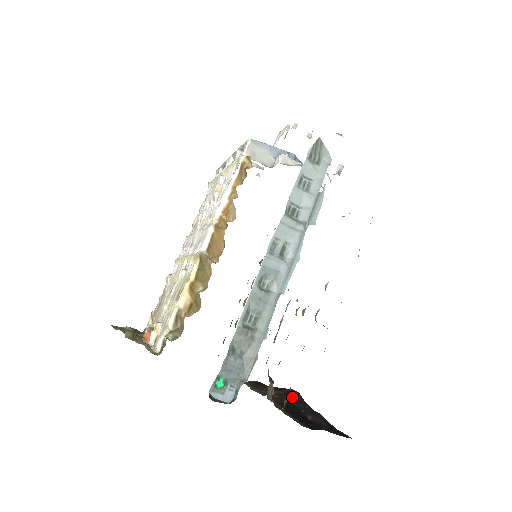
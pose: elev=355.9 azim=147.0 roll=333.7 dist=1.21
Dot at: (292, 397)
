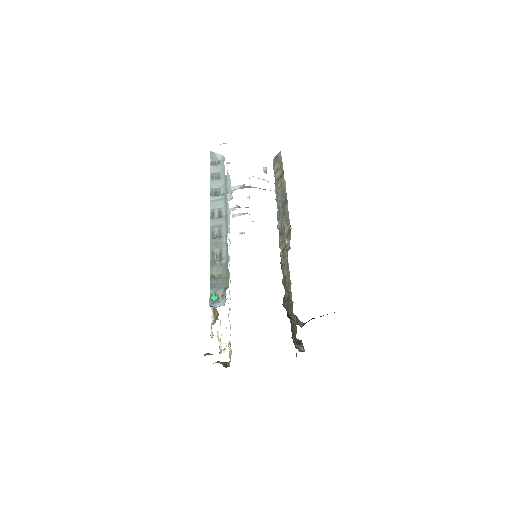
Dot at: (314, 318)
